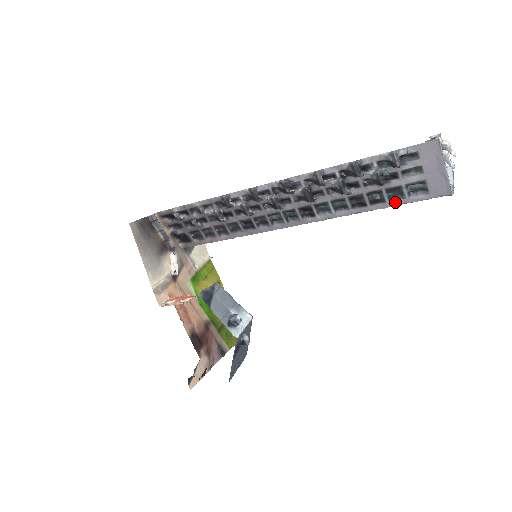
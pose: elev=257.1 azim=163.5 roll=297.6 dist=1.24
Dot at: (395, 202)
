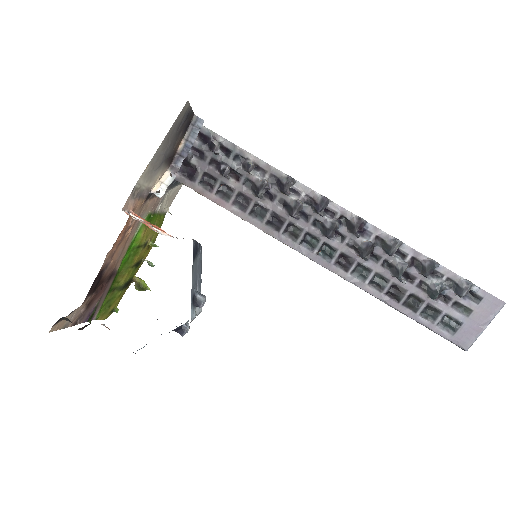
Dot at: (422, 319)
